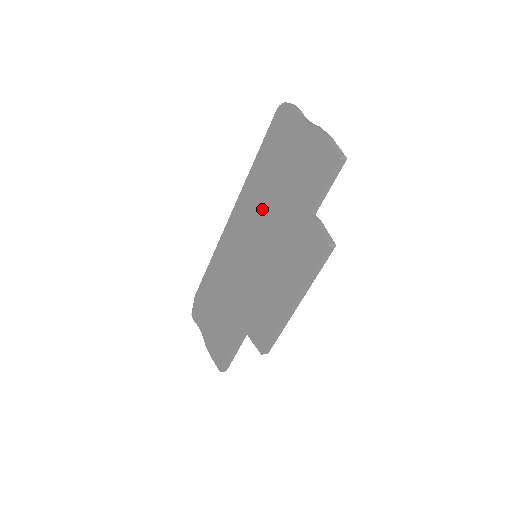
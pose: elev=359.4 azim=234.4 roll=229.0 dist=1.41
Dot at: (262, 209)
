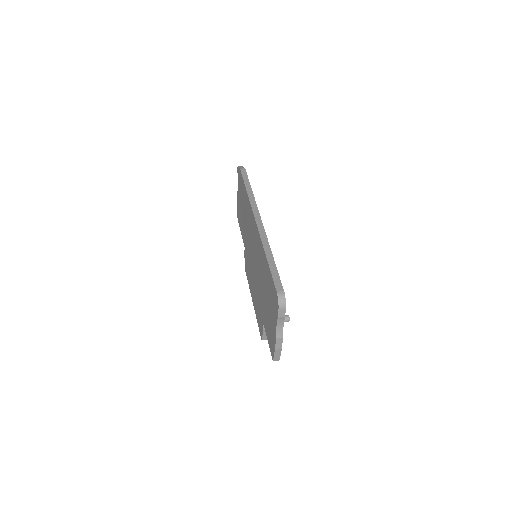
Dot at: (260, 269)
